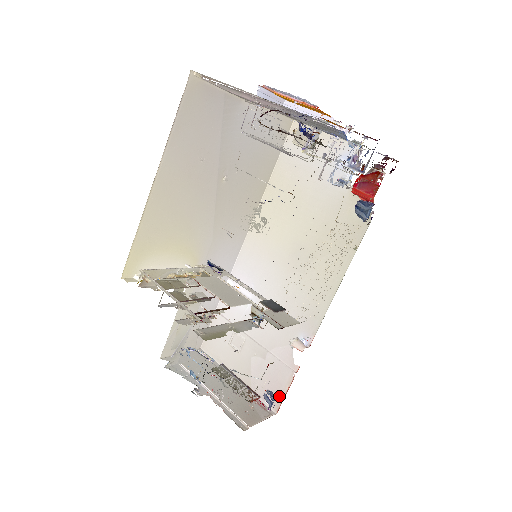
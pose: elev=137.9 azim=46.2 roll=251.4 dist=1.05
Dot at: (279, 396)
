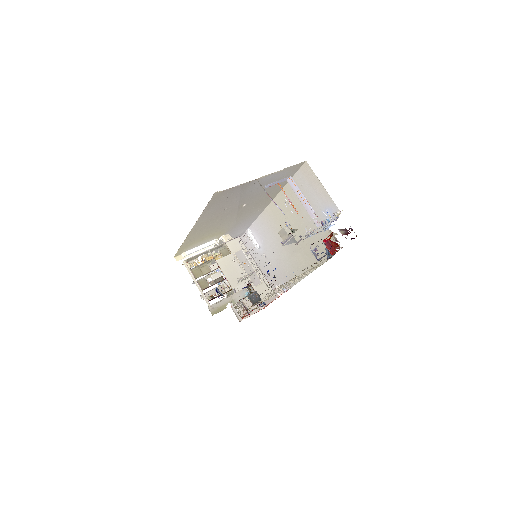
Dot at: (267, 302)
